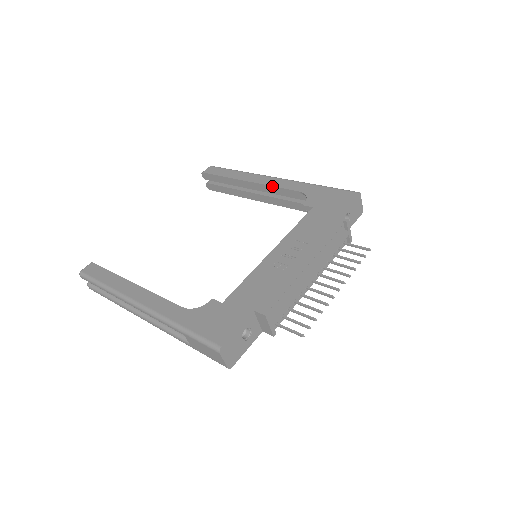
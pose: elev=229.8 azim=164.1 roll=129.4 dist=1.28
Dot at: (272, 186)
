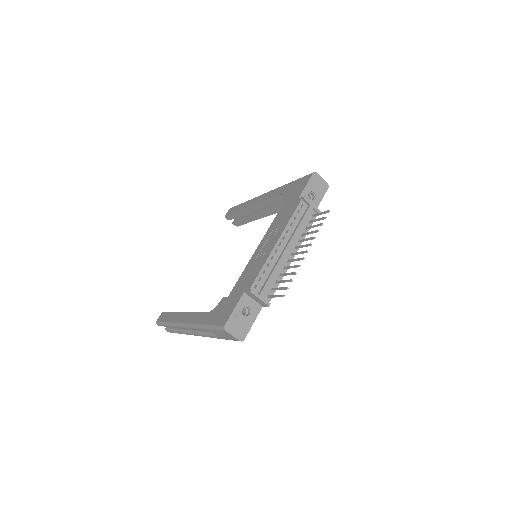
Dot at: (263, 200)
